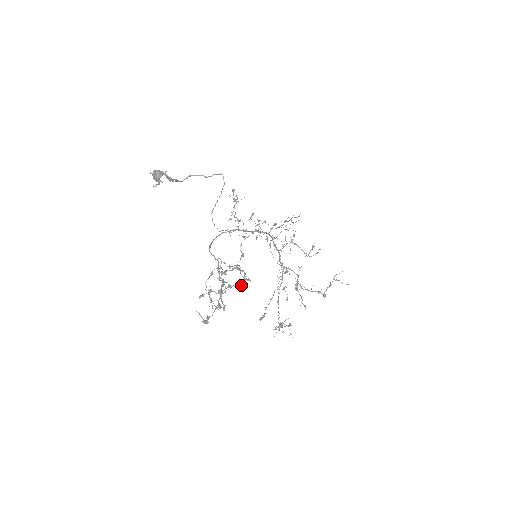
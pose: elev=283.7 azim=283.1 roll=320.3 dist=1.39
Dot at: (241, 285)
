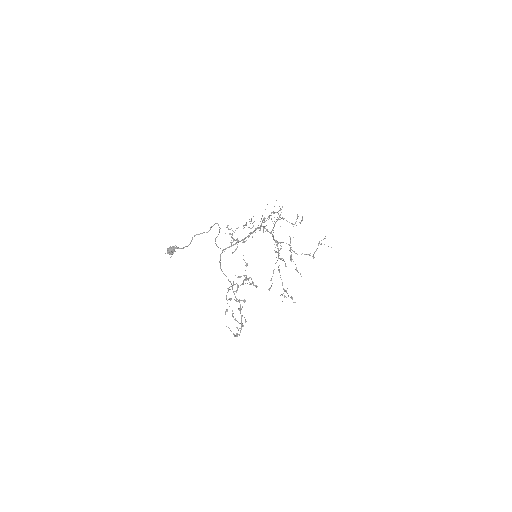
Dot at: occluded
